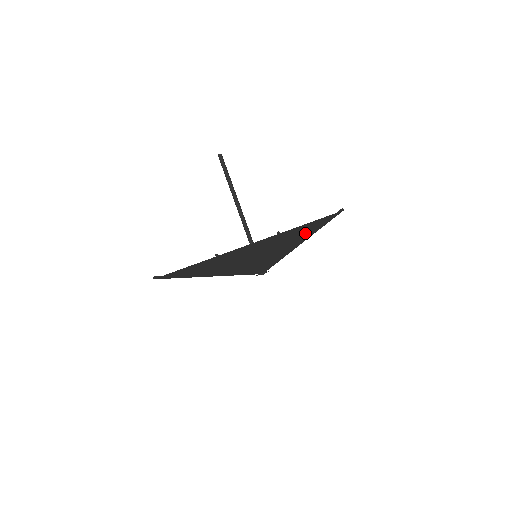
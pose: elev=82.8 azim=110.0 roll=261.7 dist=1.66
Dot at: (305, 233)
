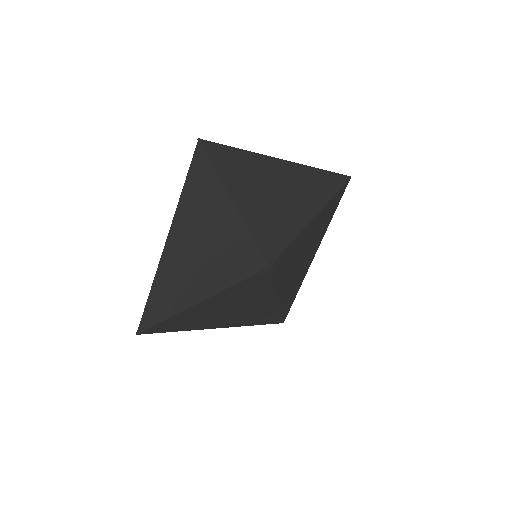
Dot at: (210, 192)
